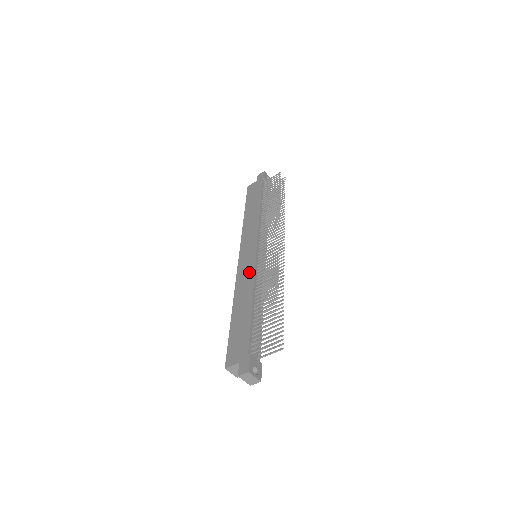
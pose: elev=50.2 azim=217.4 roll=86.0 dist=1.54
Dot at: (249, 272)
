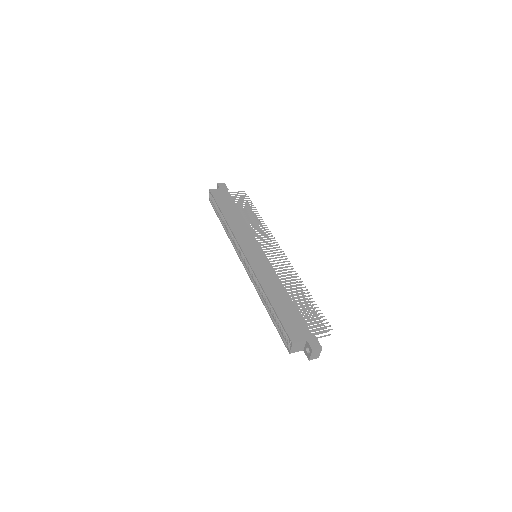
Dot at: (267, 268)
